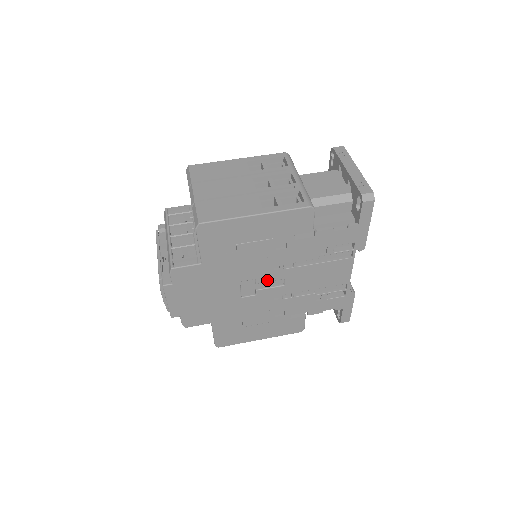
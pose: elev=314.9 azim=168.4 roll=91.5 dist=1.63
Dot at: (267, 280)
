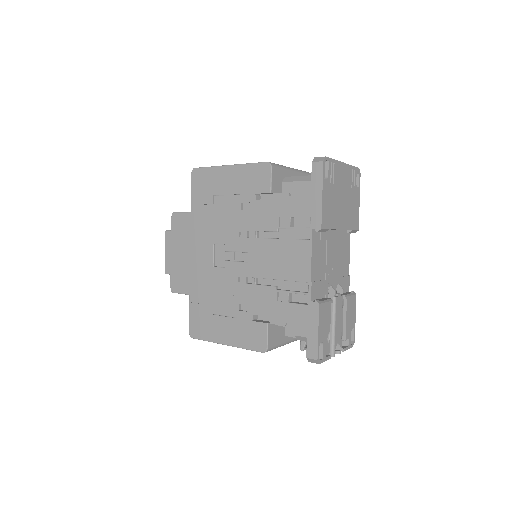
Dot at: (234, 249)
